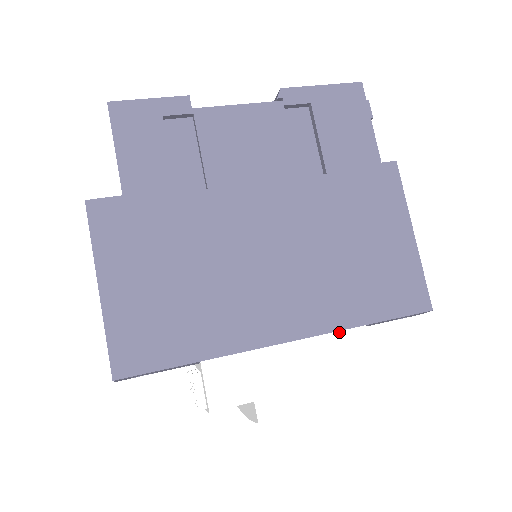
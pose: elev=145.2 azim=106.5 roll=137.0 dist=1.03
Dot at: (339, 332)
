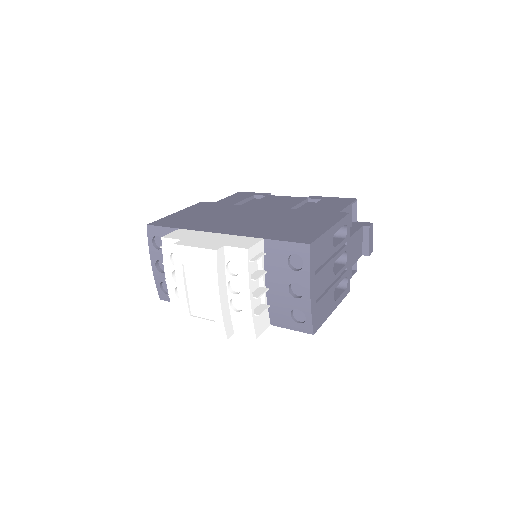
Dot at: (247, 237)
